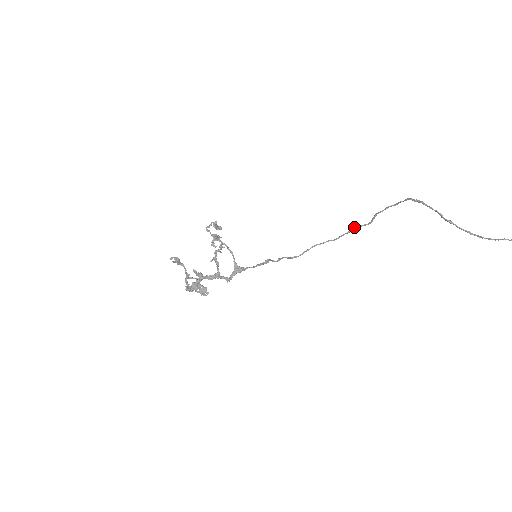
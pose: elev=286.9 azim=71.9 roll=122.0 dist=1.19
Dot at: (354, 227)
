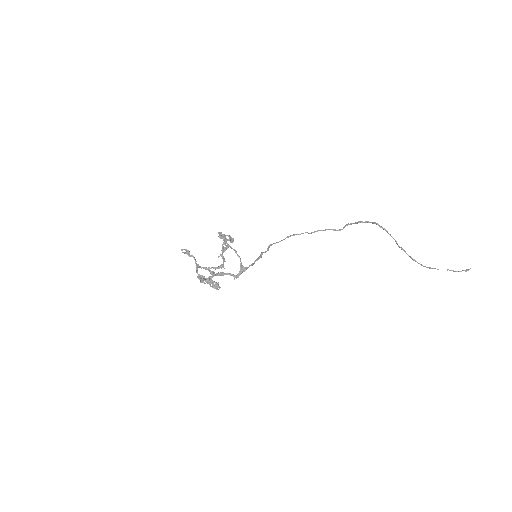
Dot at: (329, 229)
